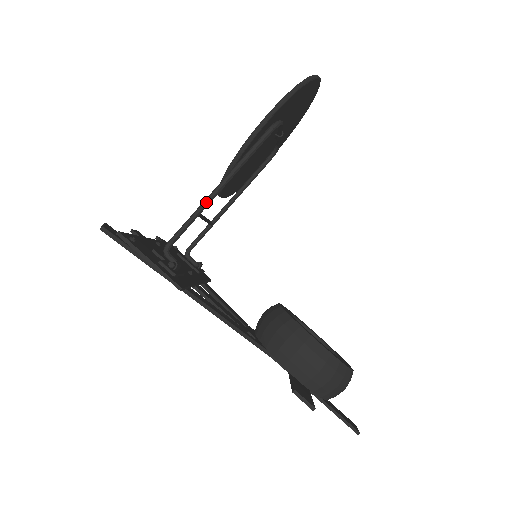
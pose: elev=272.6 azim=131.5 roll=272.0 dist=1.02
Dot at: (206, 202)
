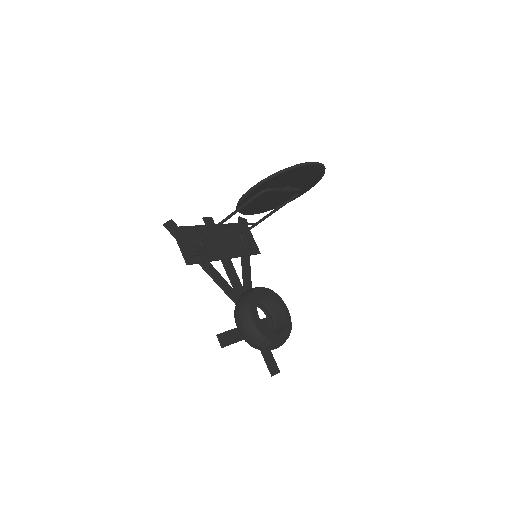
Dot at: (221, 222)
